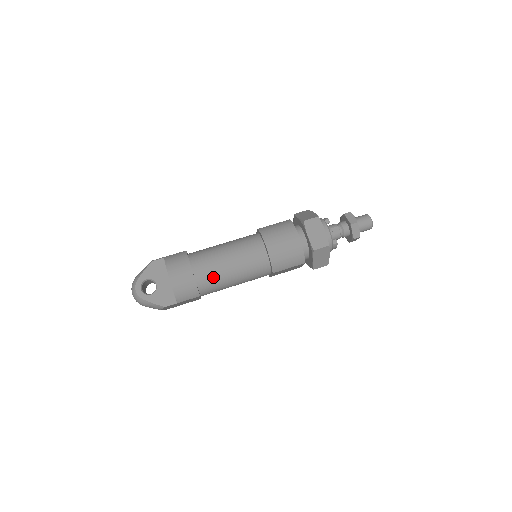
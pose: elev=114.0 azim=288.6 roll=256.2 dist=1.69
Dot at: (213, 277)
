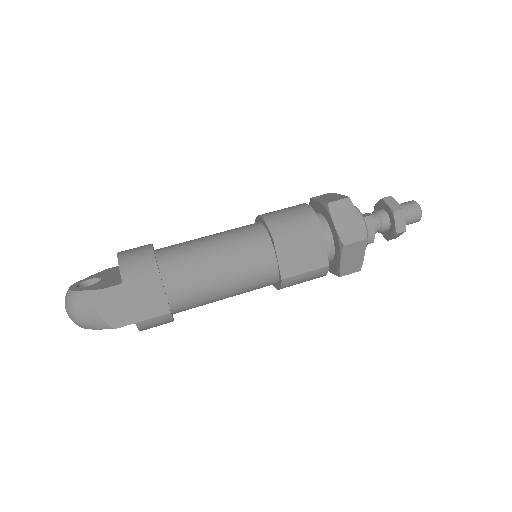
Dot at: (182, 251)
